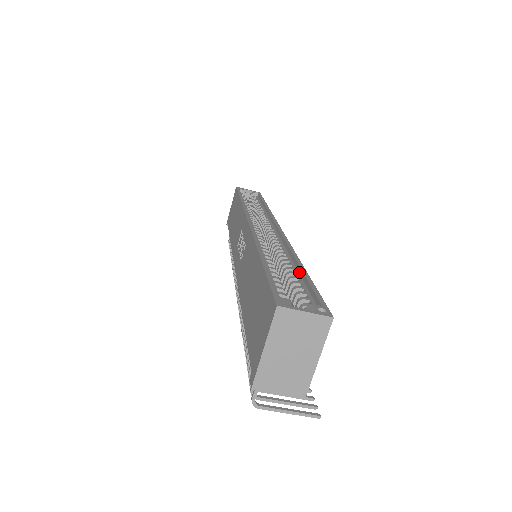
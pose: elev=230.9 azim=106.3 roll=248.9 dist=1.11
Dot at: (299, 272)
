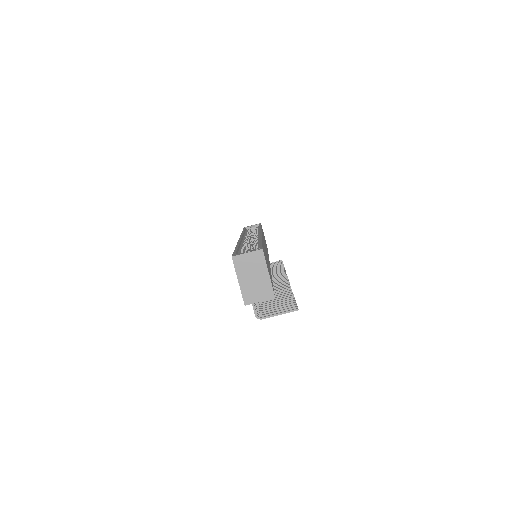
Dot at: occluded
